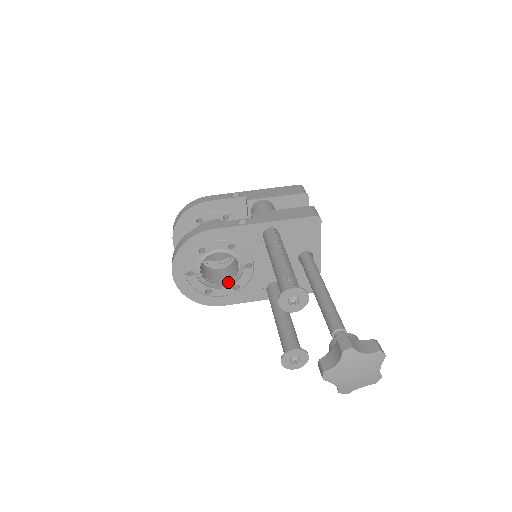
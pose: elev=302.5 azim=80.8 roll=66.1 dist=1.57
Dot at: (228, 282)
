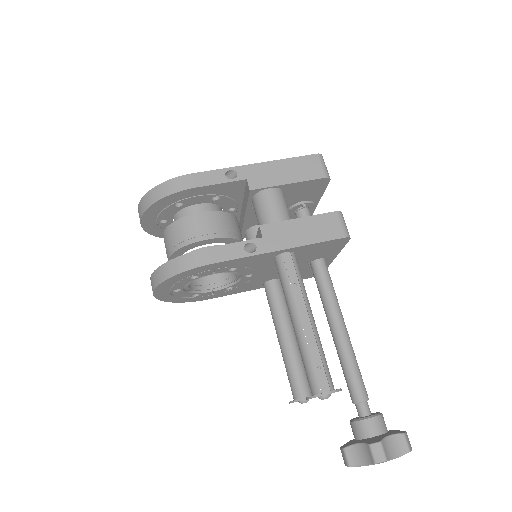
Dot at: (220, 286)
